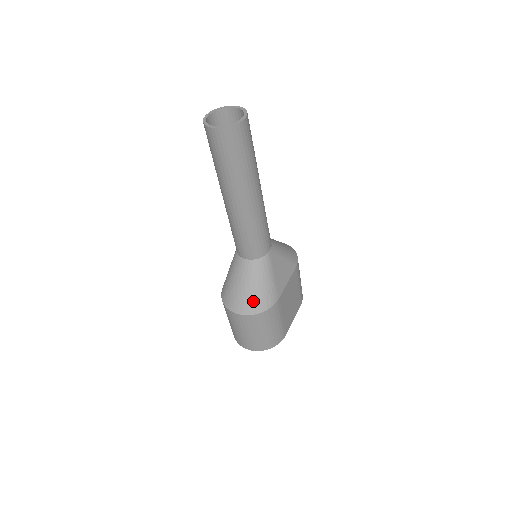
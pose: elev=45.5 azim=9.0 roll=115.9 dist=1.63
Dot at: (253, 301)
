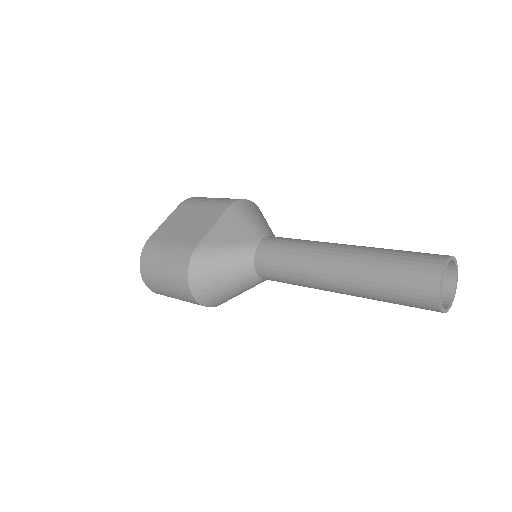
Dot at: (220, 300)
